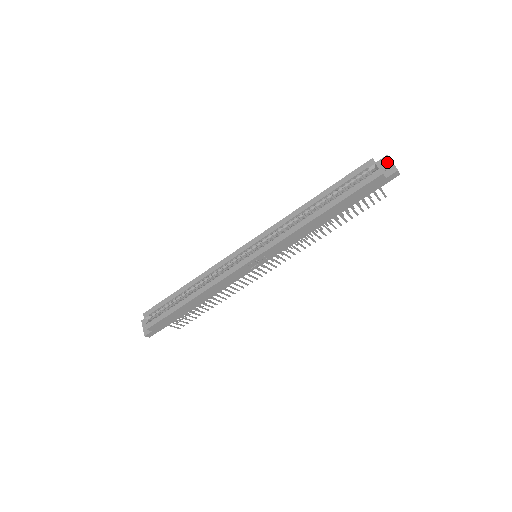
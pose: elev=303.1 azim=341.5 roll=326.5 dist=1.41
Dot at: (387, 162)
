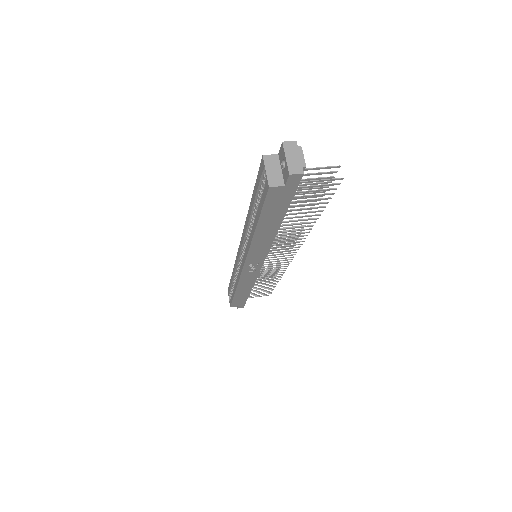
Dot at: (282, 156)
